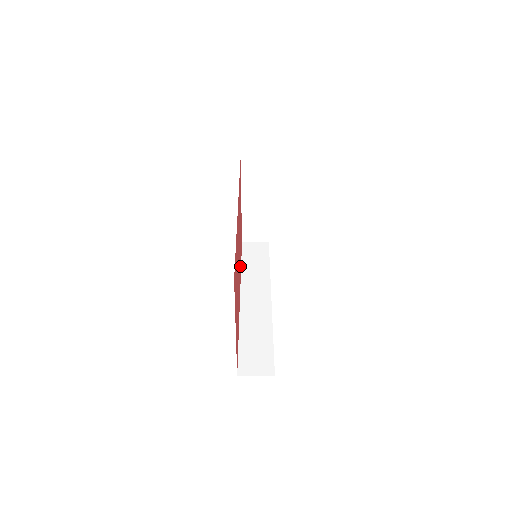
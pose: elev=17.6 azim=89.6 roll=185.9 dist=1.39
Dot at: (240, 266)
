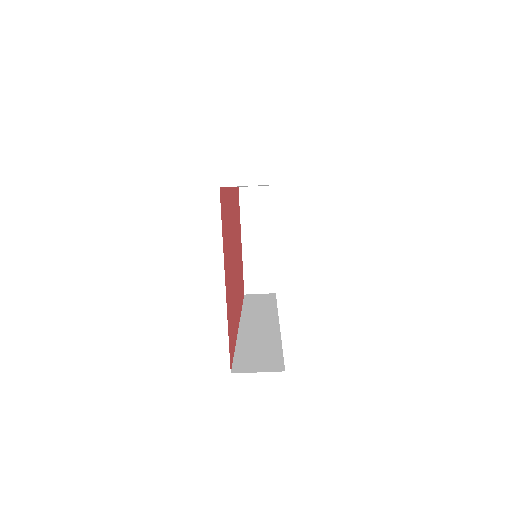
Dot at: (240, 295)
